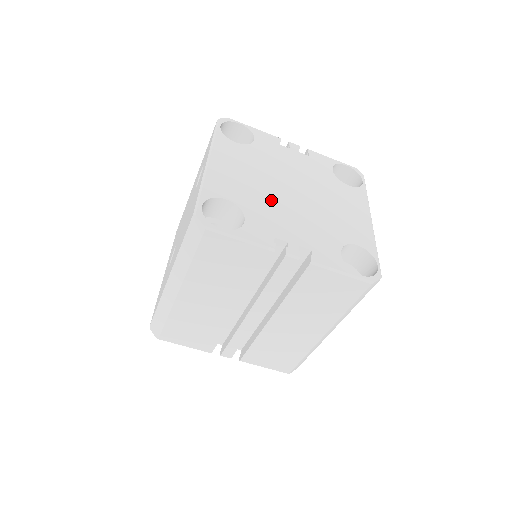
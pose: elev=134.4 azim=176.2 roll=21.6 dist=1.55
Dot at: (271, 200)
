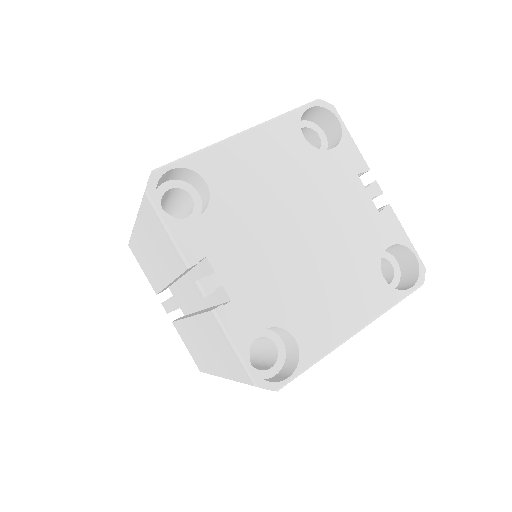
Dot at: (258, 220)
